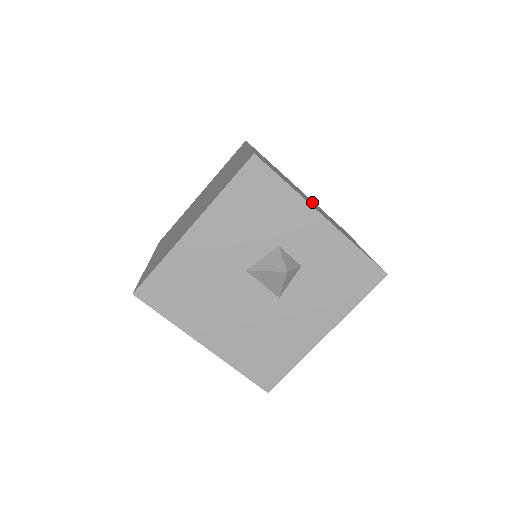
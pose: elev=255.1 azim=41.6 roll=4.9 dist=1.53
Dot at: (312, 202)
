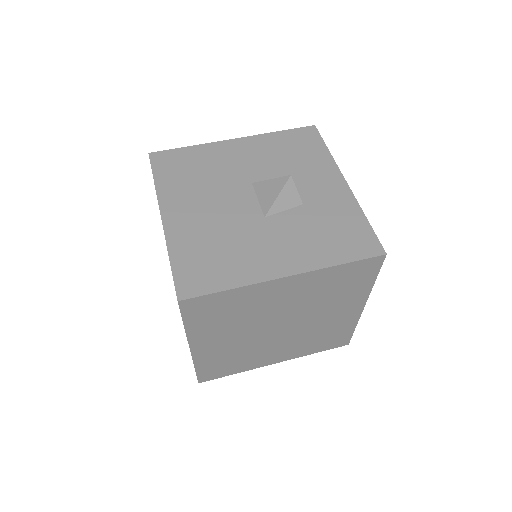
Dot at: occluded
